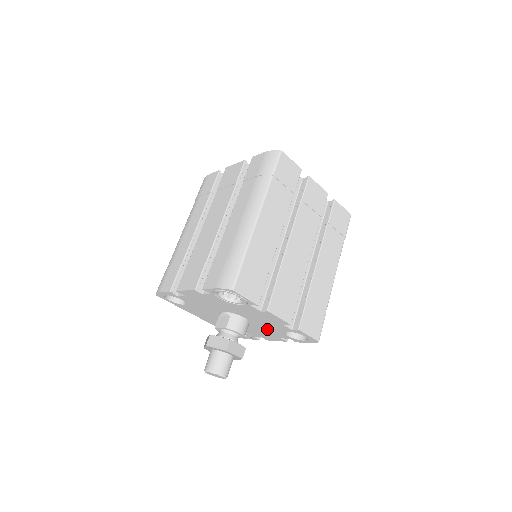
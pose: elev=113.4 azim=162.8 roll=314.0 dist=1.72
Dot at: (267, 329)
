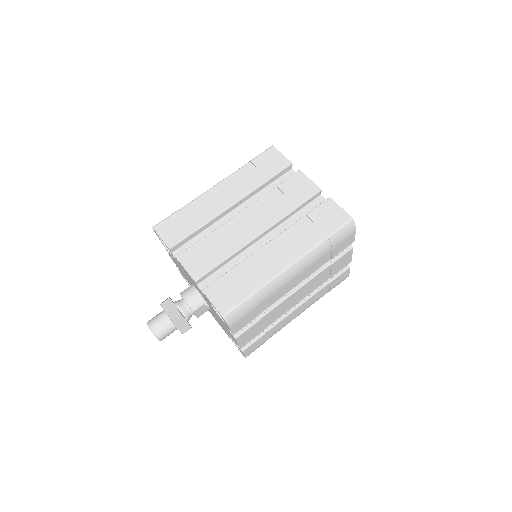
Dot at: occluded
